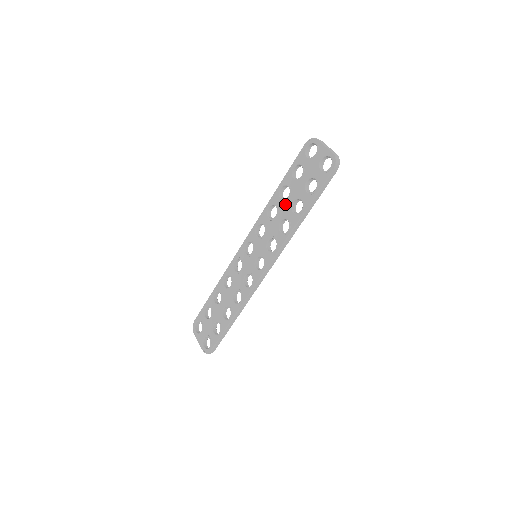
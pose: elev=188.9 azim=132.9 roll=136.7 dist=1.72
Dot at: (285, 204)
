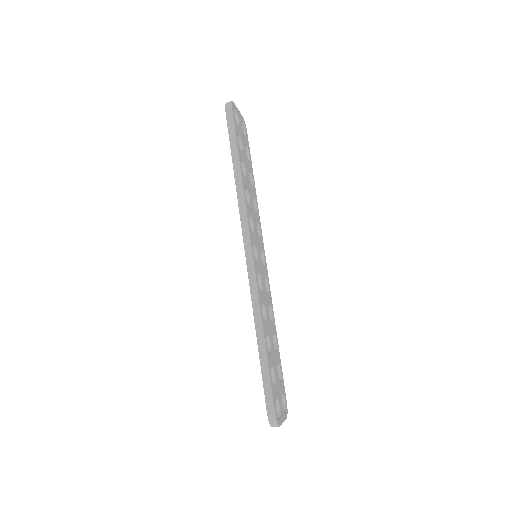
Dot at: occluded
